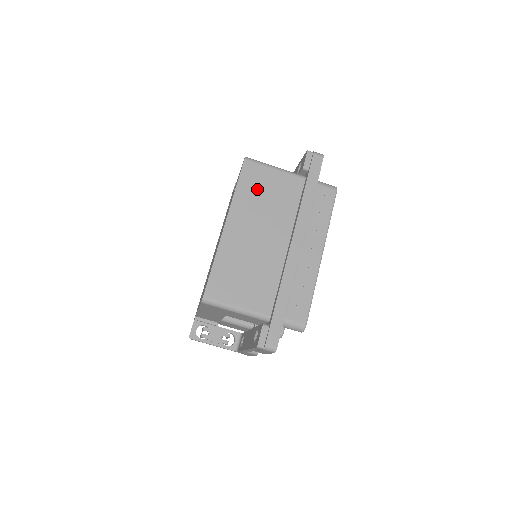
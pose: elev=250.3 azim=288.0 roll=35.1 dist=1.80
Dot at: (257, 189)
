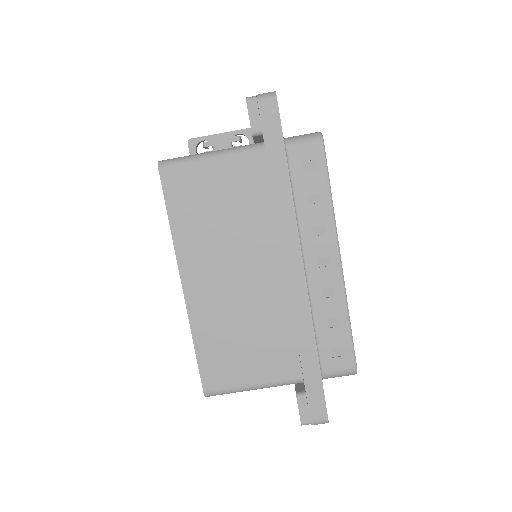
Dot at: (200, 208)
